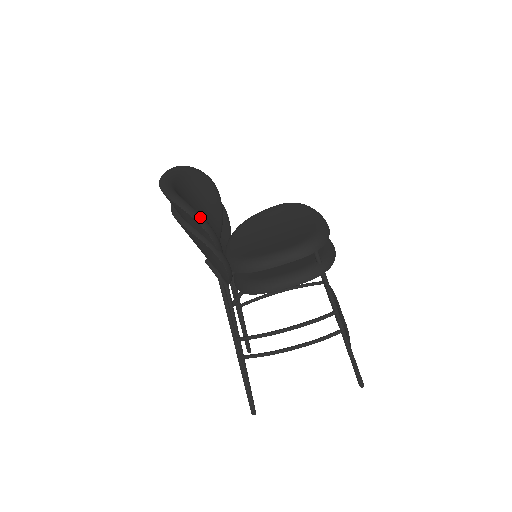
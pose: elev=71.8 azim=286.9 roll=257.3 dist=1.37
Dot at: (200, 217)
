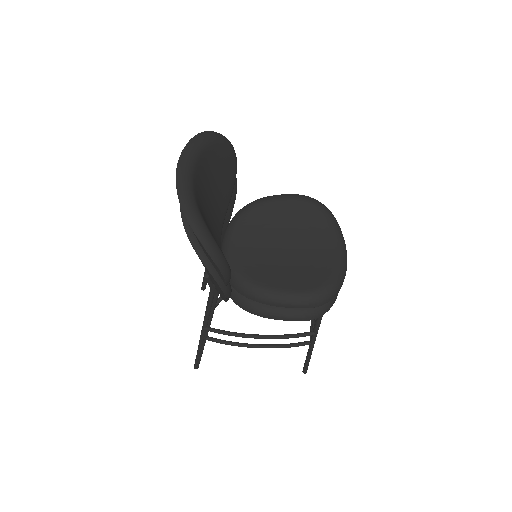
Dot at: (221, 258)
